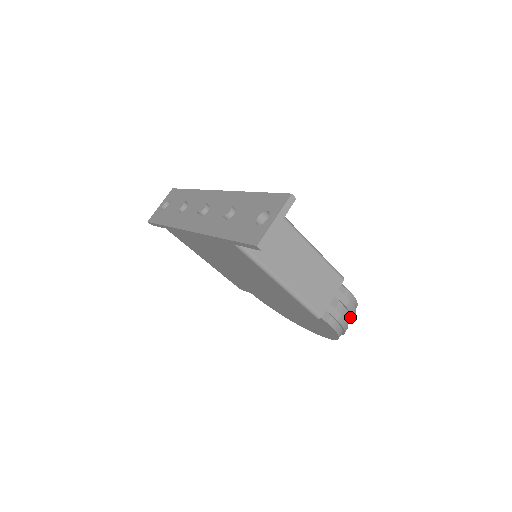
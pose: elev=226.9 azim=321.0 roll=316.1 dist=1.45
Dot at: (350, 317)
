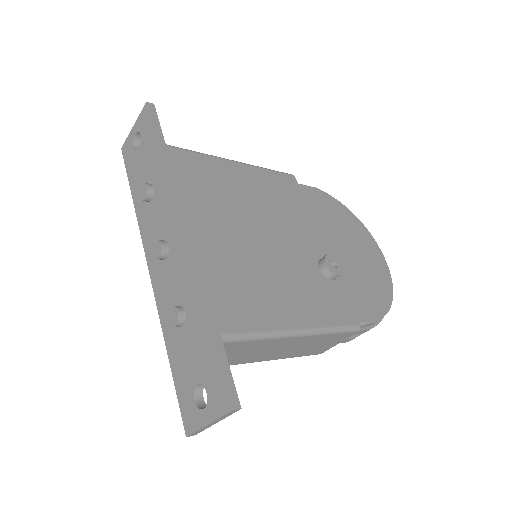
Dot at: occluded
